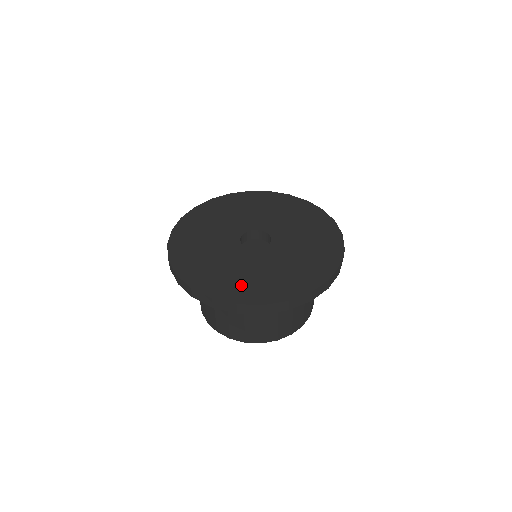
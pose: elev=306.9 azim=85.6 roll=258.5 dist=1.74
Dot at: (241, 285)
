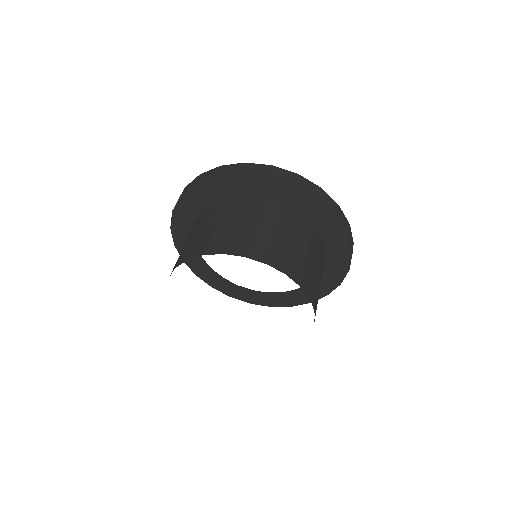
Dot at: occluded
